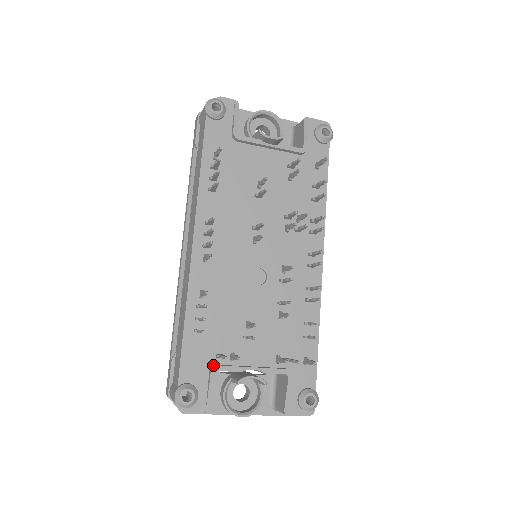
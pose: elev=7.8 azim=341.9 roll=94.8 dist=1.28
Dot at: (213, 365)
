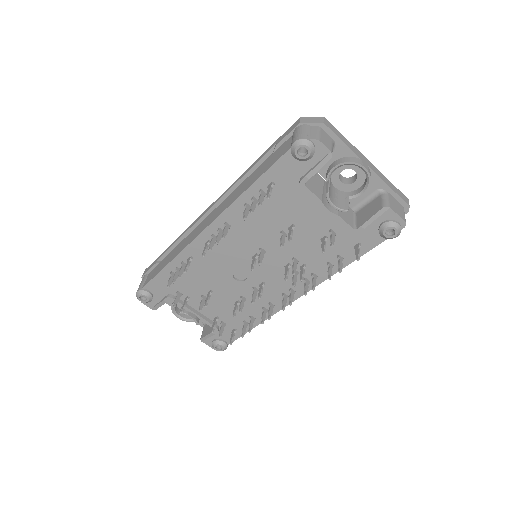
Dot at: (172, 294)
